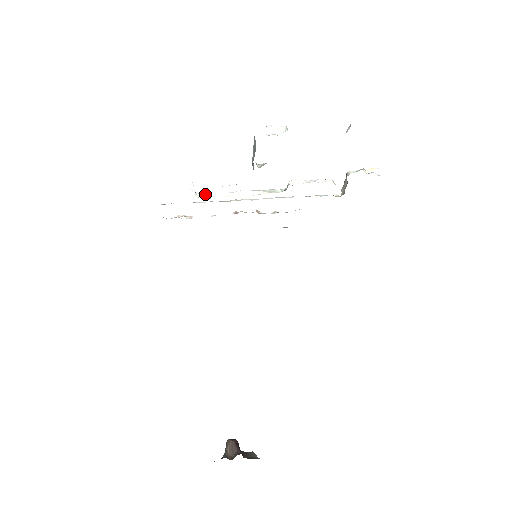
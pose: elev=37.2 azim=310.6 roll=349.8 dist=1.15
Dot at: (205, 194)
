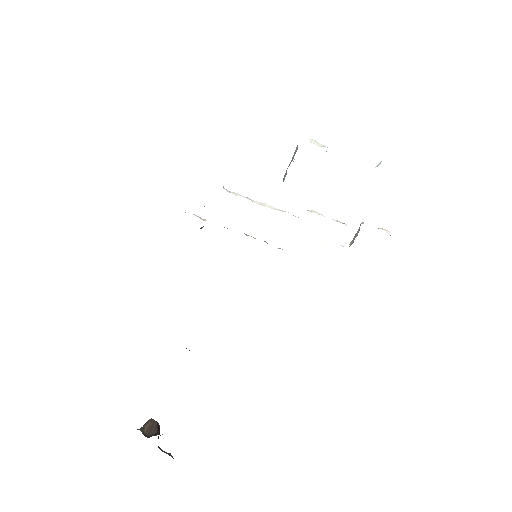
Dot at: occluded
